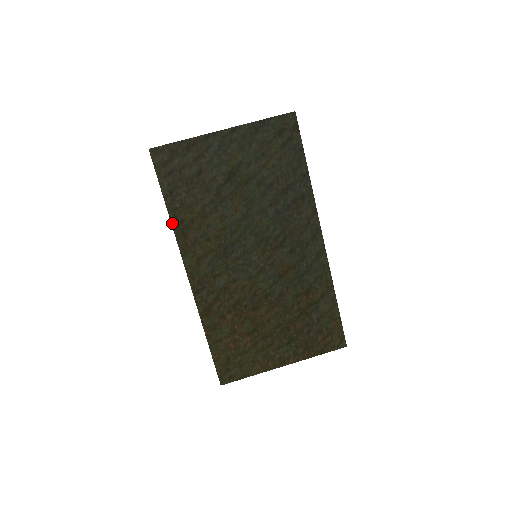
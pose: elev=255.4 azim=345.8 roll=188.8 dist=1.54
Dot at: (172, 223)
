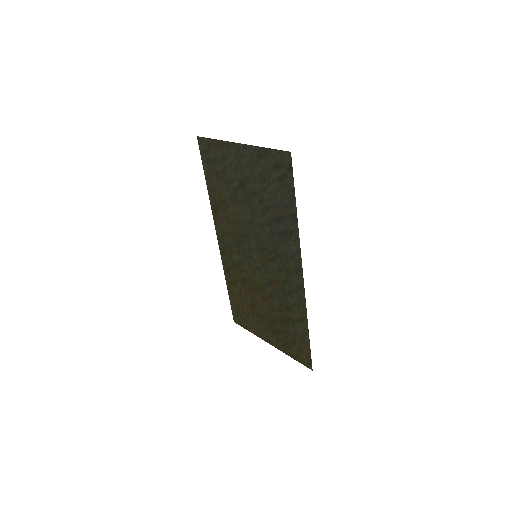
Dot at: (210, 198)
